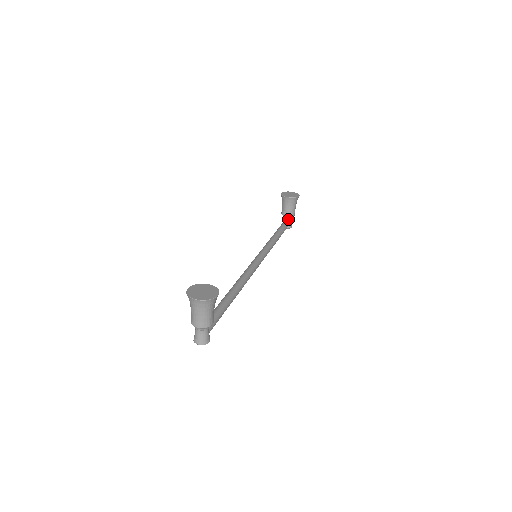
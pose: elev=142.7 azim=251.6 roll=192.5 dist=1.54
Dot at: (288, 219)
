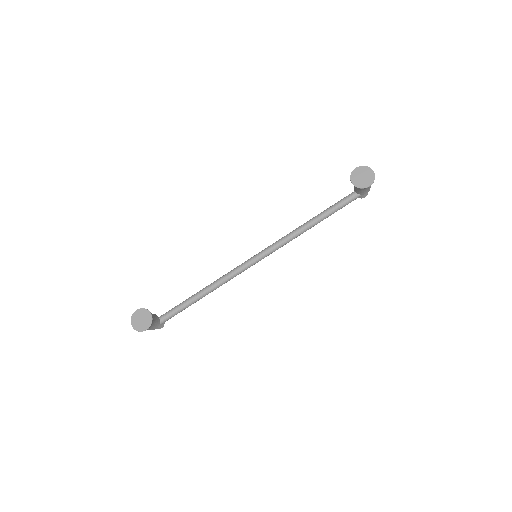
Dot at: occluded
